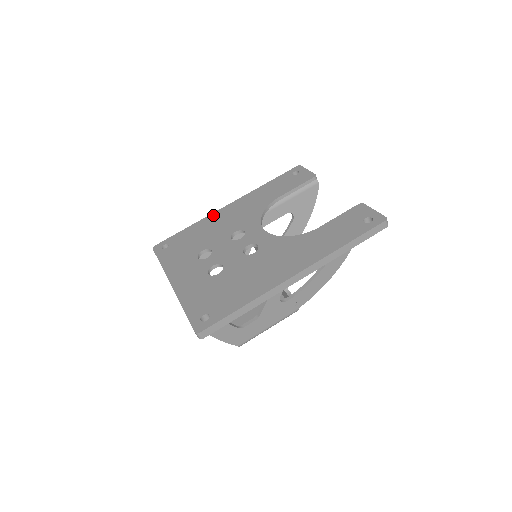
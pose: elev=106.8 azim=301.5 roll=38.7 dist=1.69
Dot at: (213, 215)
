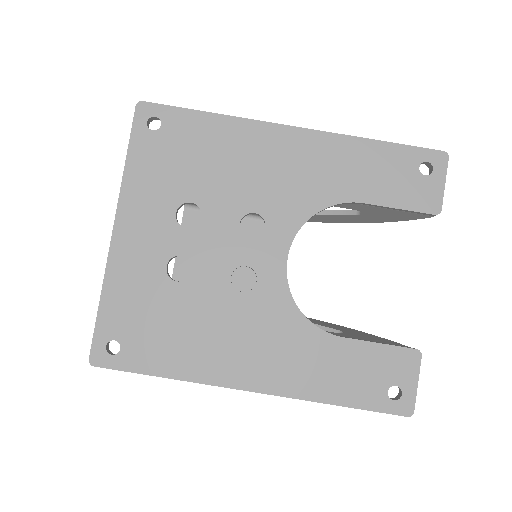
Dot at: (258, 128)
